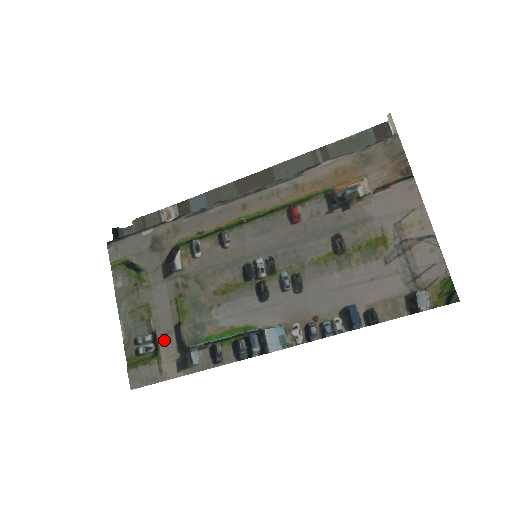
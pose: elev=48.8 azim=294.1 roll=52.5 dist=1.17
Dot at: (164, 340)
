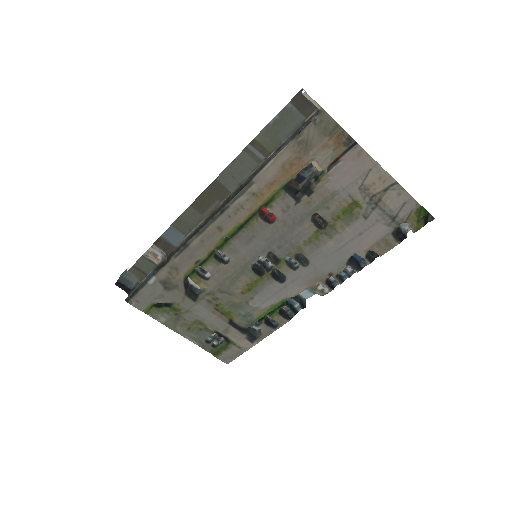
Dot at: (228, 333)
